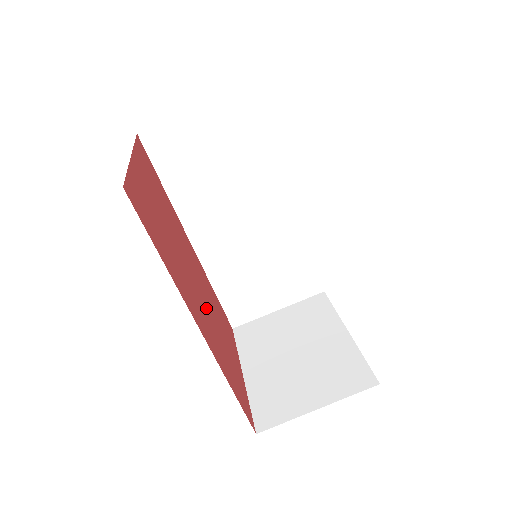
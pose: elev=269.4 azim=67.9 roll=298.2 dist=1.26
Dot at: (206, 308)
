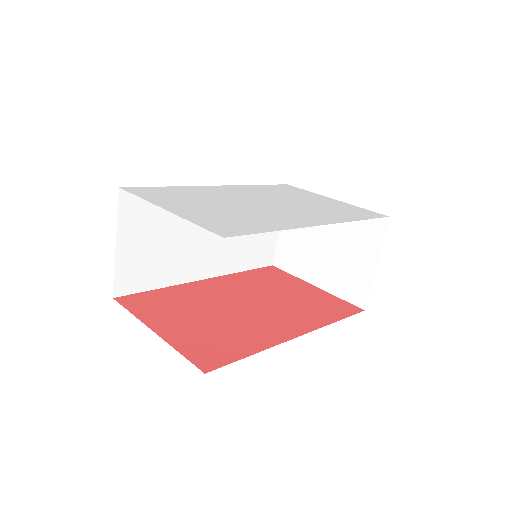
Dot at: (270, 306)
